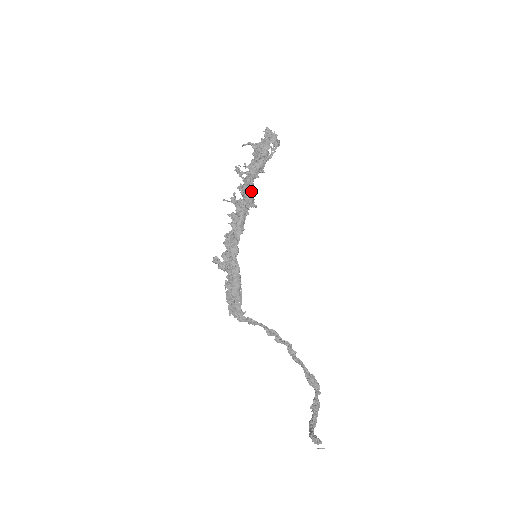
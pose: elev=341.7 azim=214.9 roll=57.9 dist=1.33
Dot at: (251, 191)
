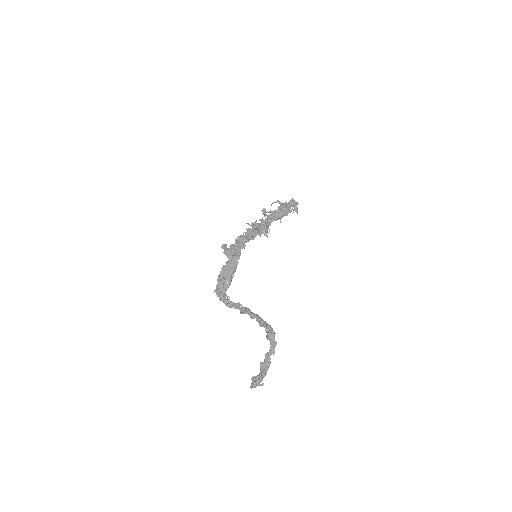
Dot at: (268, 226)
